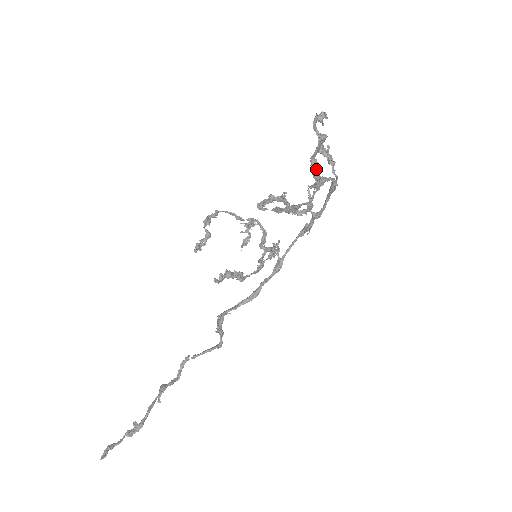
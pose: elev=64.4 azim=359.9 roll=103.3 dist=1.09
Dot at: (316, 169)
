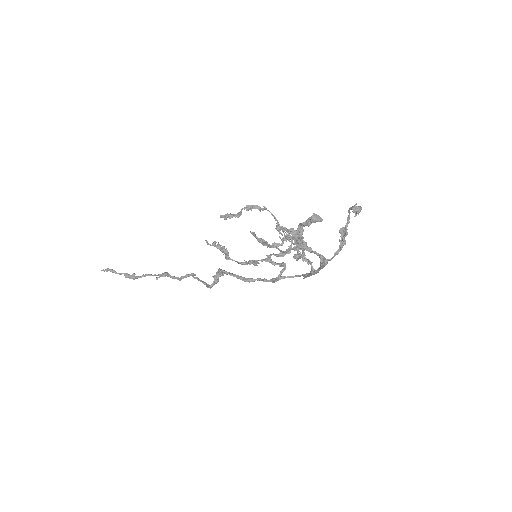
Dot at: (298, 235)
